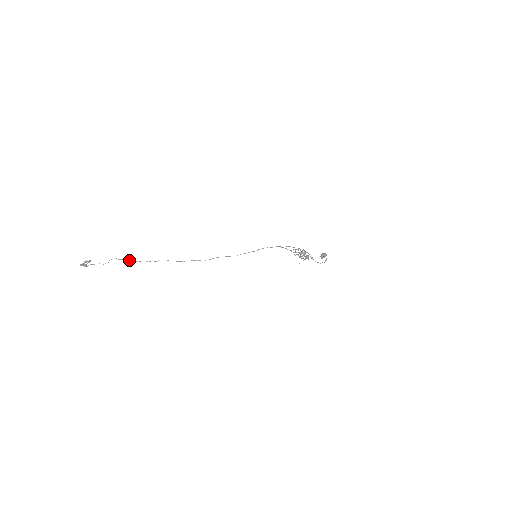
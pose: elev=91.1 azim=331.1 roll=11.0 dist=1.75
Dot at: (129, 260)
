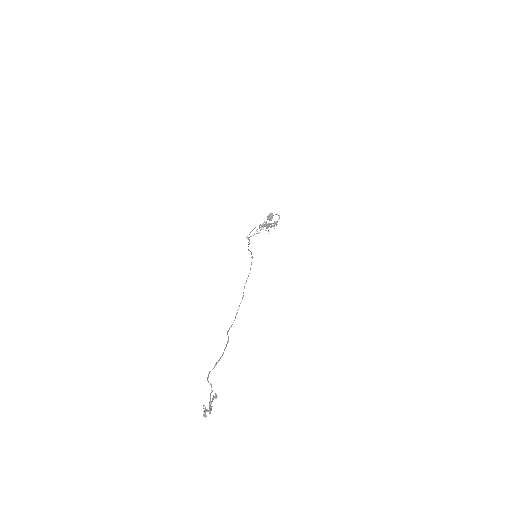
Dot at: (217, 362)
